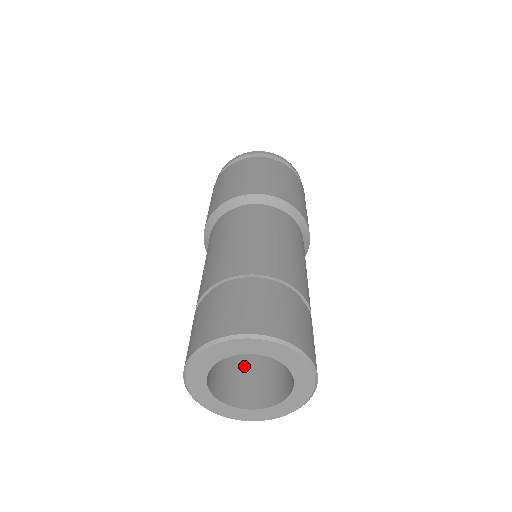
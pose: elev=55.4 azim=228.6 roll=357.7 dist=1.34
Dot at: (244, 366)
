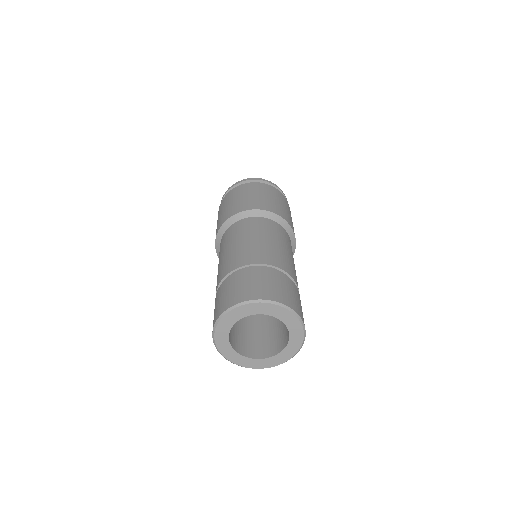
Dot at: (267, 331)
